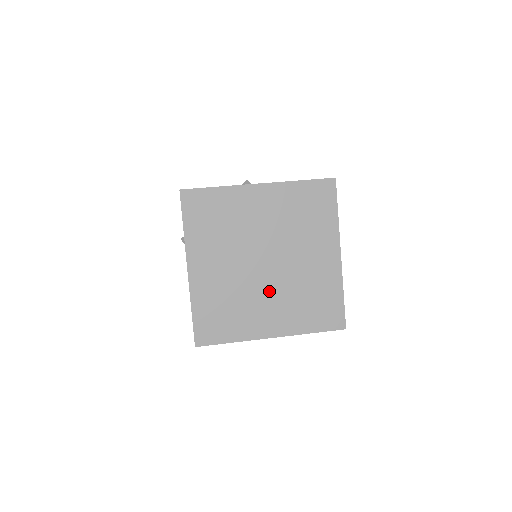
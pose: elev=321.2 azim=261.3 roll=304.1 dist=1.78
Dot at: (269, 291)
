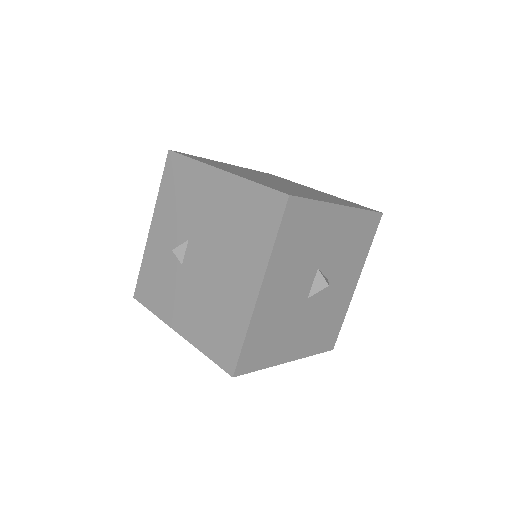
Dot at: (302, 190)
